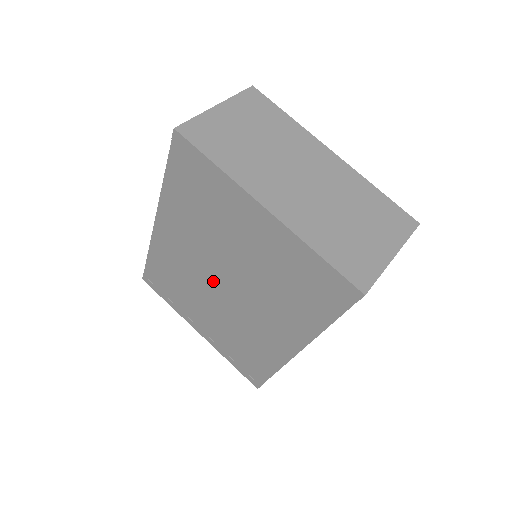
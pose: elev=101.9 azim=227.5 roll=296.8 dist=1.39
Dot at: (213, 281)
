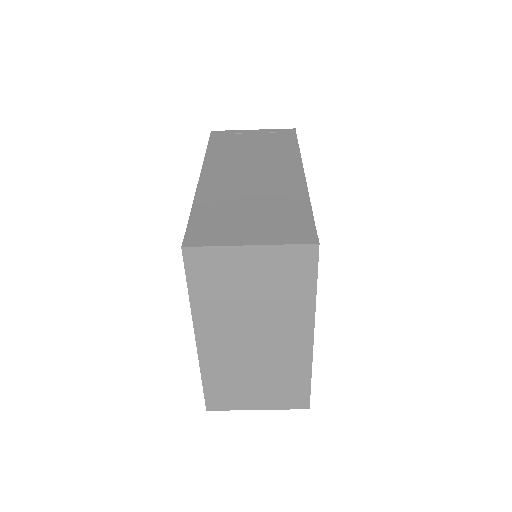
Dot at: occluded
